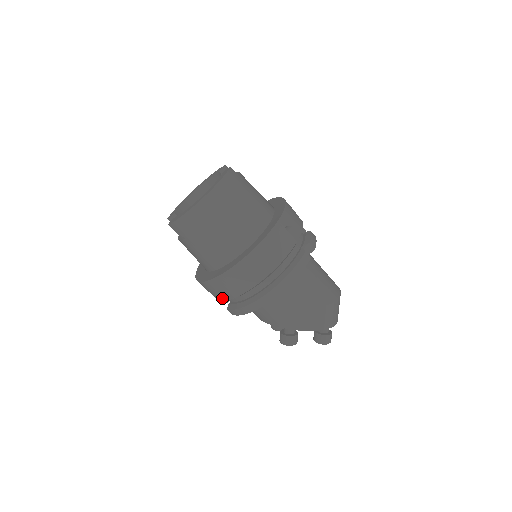
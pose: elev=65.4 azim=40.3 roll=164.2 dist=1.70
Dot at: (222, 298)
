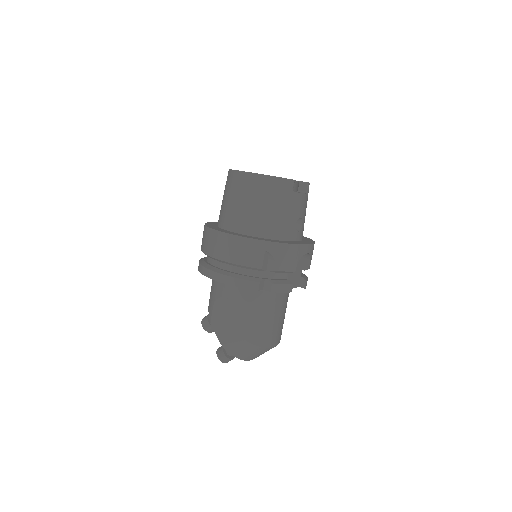
Dot at: occluded
